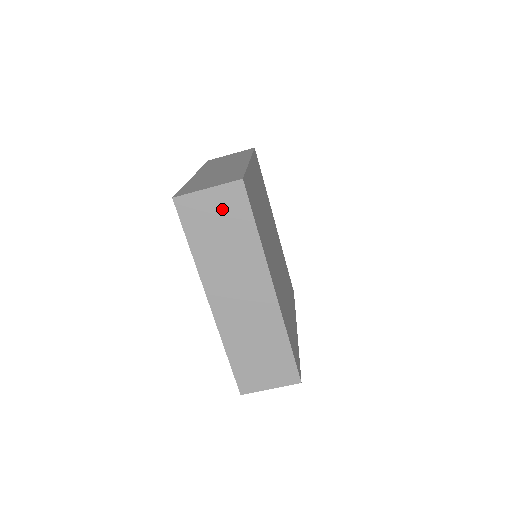
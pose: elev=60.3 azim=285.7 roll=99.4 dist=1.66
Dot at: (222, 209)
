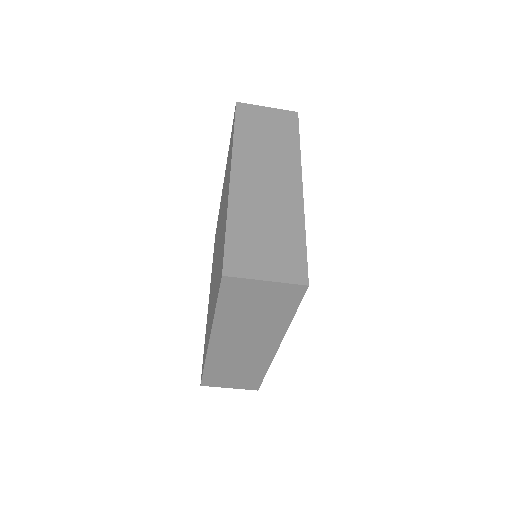
Dot at: (270, 297)
